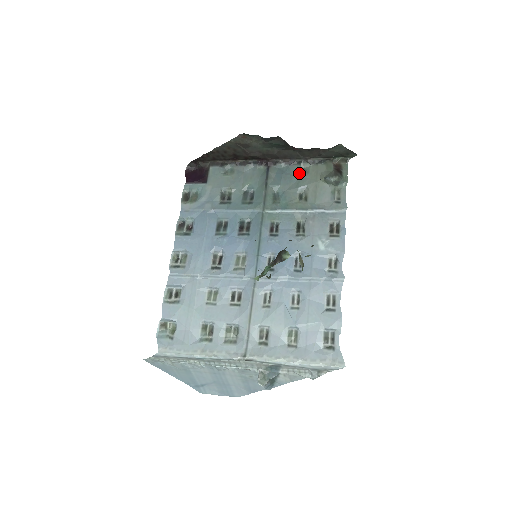
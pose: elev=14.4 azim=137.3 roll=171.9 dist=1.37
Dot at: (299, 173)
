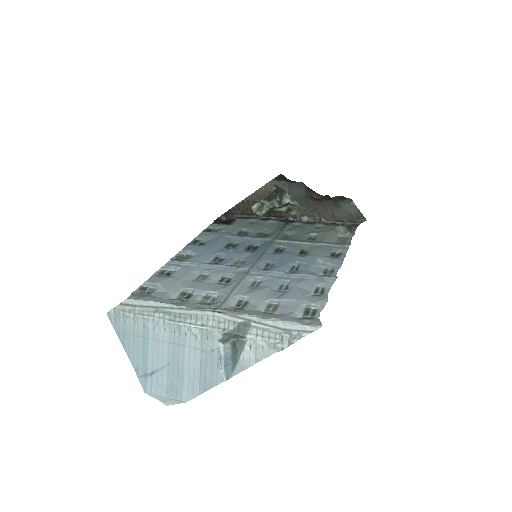
Dot at: (312, 228)
